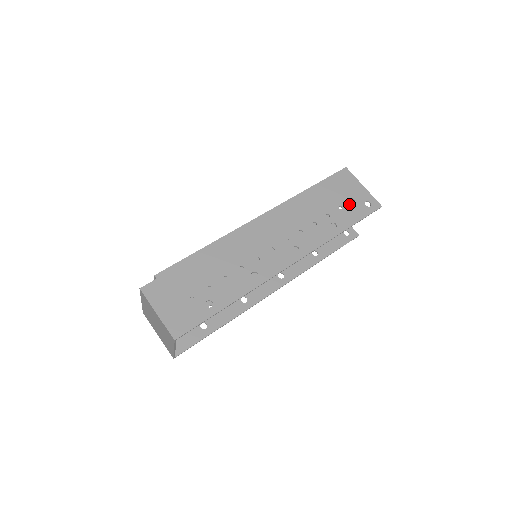
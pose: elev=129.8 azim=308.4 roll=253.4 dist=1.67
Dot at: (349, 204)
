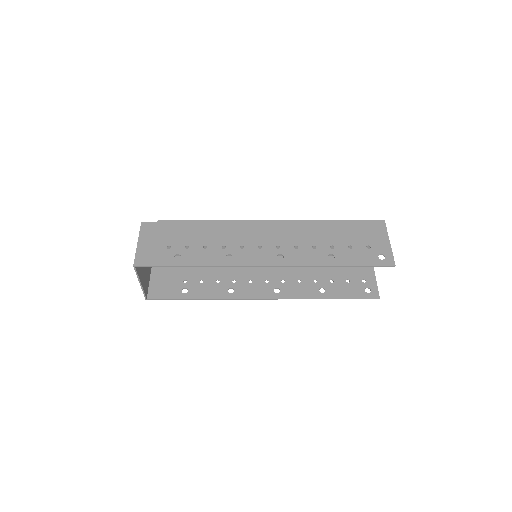
Dot at: (362, 248)
